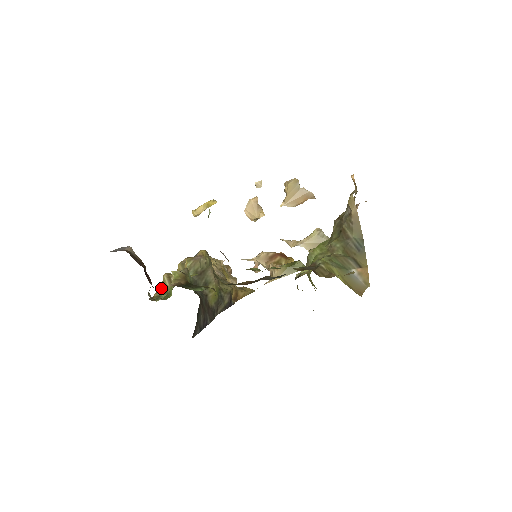
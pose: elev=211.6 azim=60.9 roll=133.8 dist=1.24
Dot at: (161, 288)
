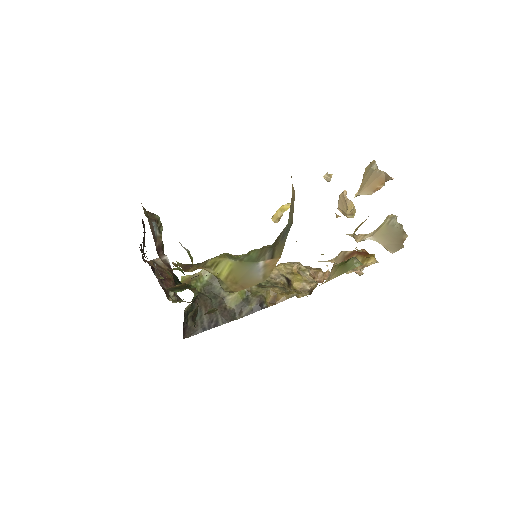
Dot at: occluded
